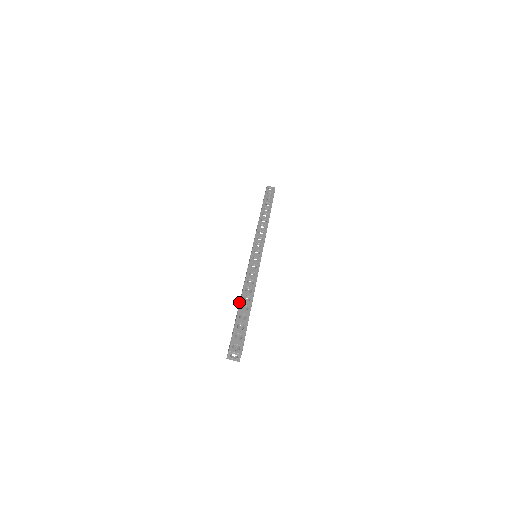
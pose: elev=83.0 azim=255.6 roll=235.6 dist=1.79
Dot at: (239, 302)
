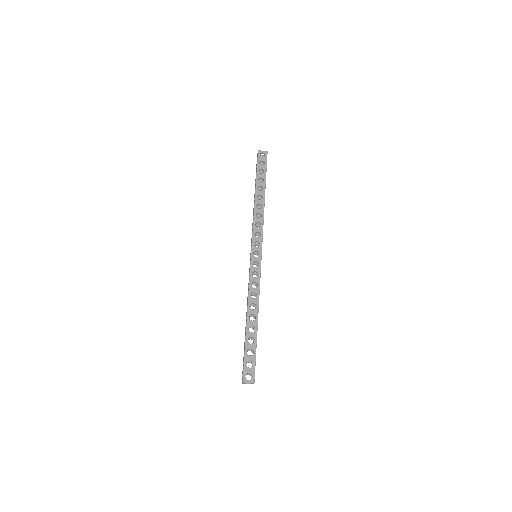
Dot at: (246, 318)
